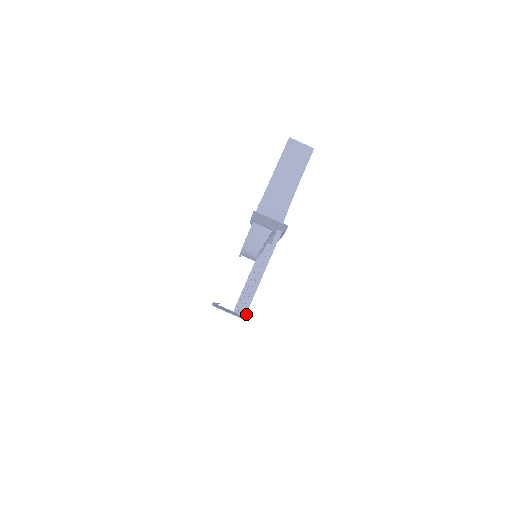
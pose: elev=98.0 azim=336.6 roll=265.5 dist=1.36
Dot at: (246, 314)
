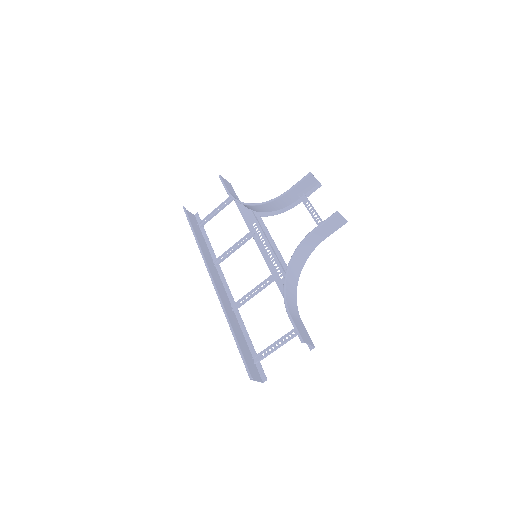
Dot at: (255, 355)
